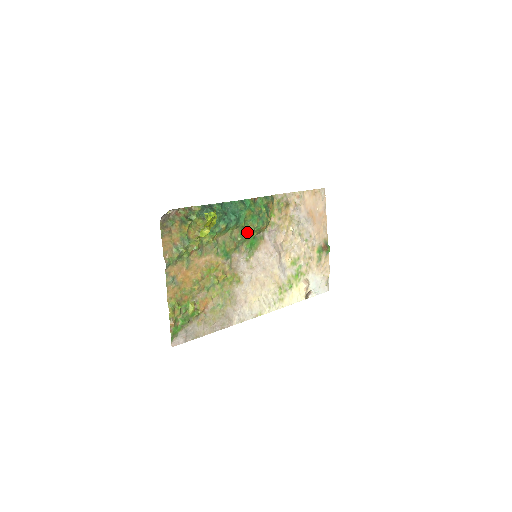
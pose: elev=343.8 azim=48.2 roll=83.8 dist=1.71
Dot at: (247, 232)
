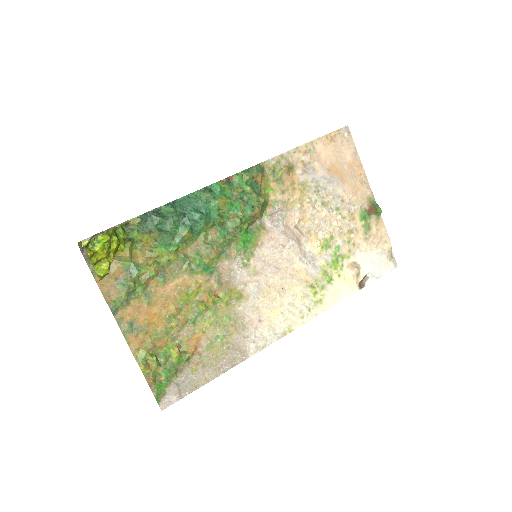
Dot at: (231, 228)
